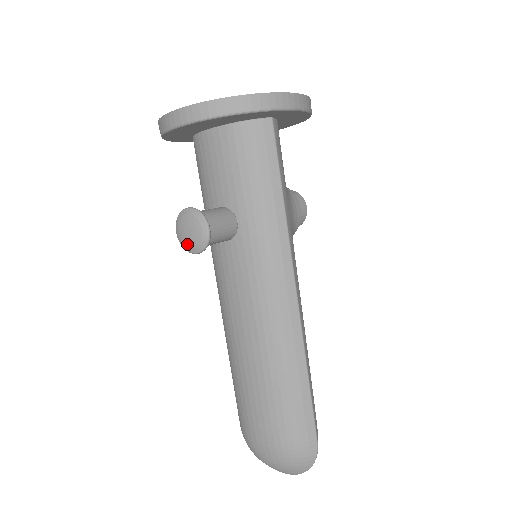
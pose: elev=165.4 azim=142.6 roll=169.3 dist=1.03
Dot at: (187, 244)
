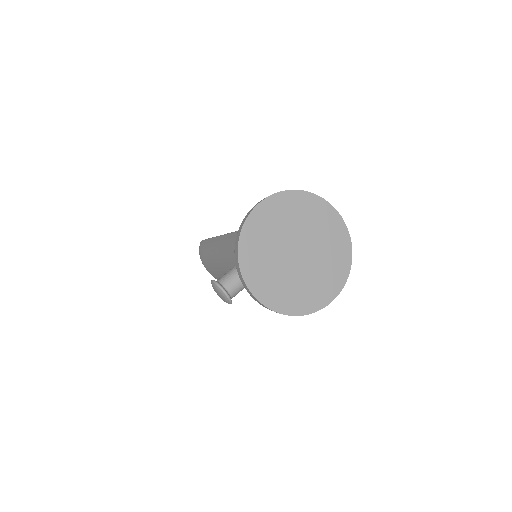
Dot at: (215, 291)
